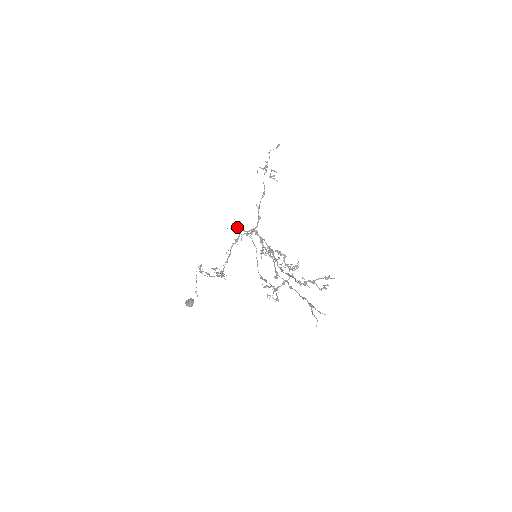
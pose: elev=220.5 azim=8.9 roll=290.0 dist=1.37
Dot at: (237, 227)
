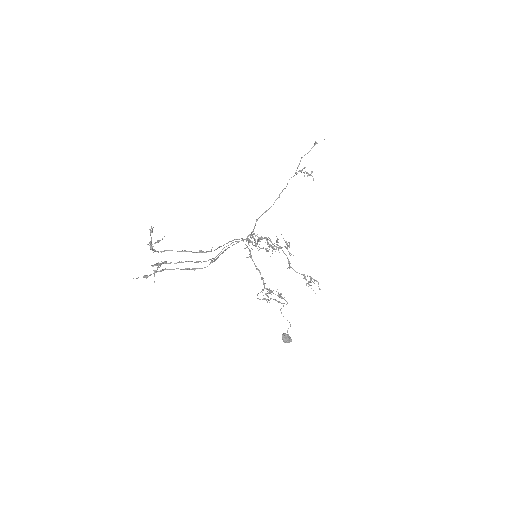
Dot at: (250, 241)
